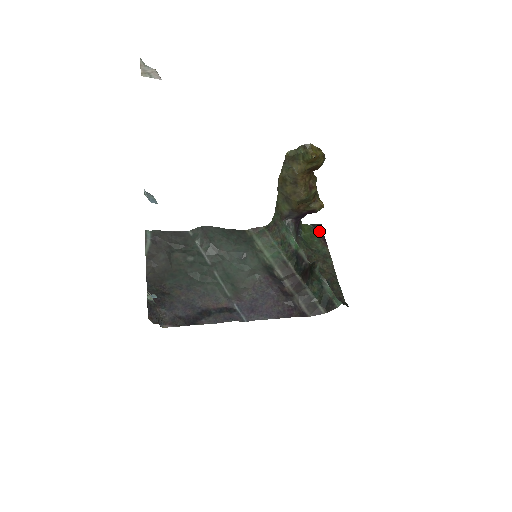
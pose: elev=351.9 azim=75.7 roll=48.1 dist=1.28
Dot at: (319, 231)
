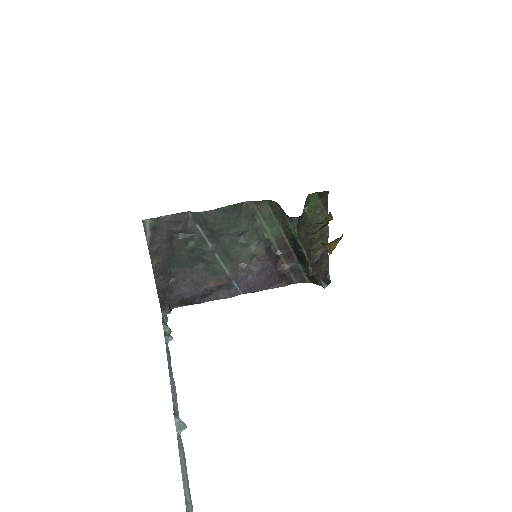
Dot at: (324, 200)
